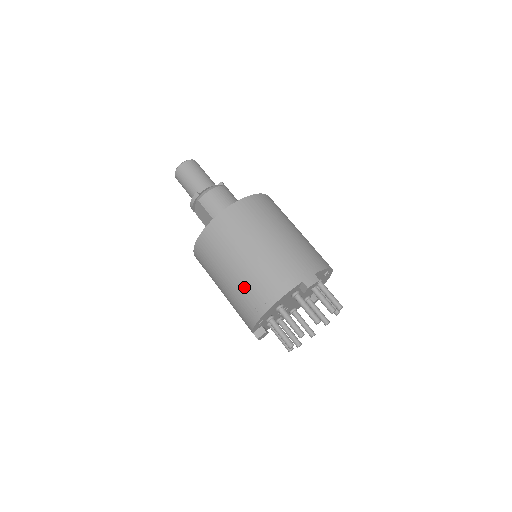
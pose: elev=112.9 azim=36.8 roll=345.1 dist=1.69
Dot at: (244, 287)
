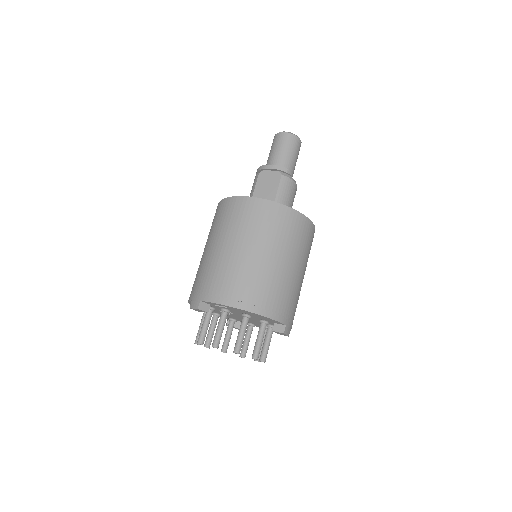
Dot at: (255, 275)
